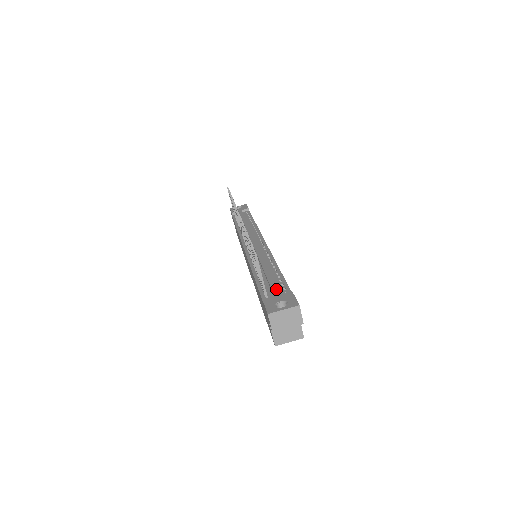
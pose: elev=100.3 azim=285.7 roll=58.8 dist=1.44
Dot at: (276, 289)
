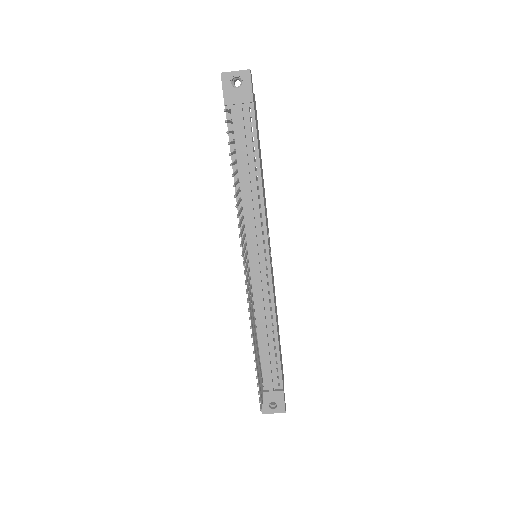
Dot at: (271, 383)
